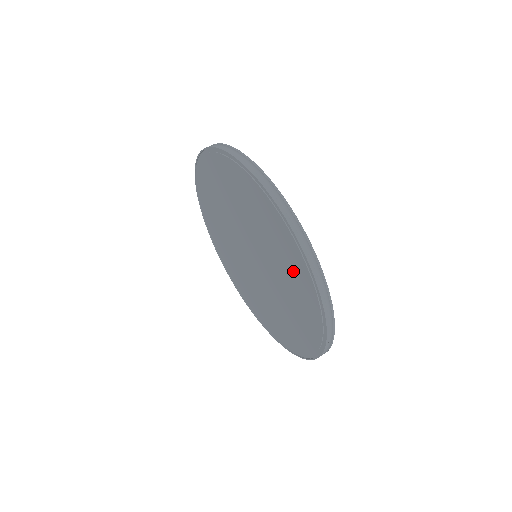
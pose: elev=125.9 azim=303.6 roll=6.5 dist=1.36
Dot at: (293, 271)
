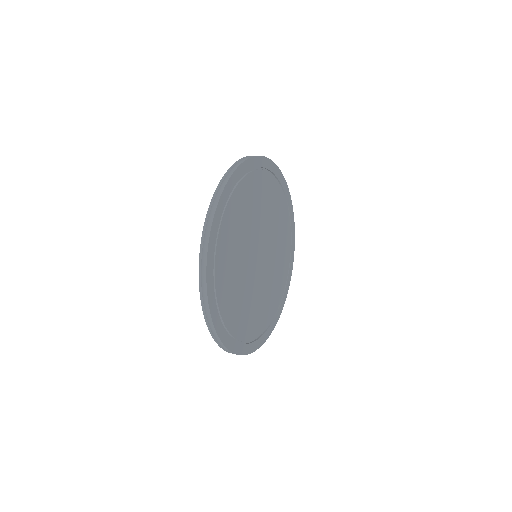
Dot at: occluded
